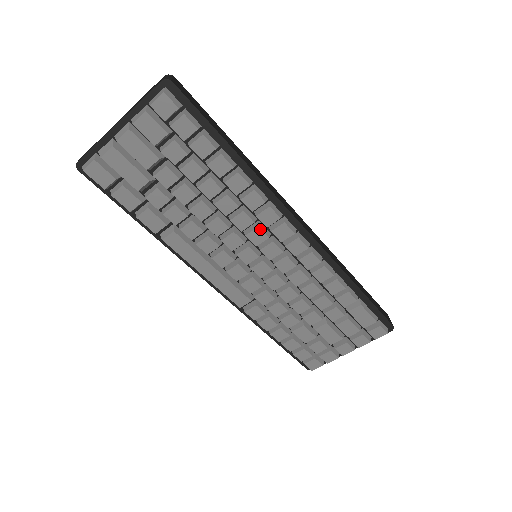
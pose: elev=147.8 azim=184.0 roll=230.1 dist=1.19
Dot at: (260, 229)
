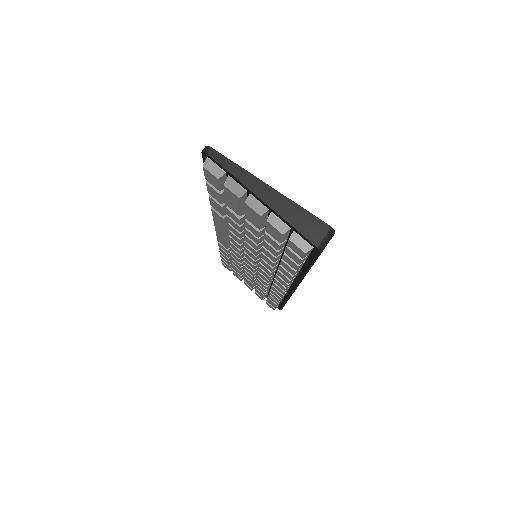
Dot at: (271, 273)
